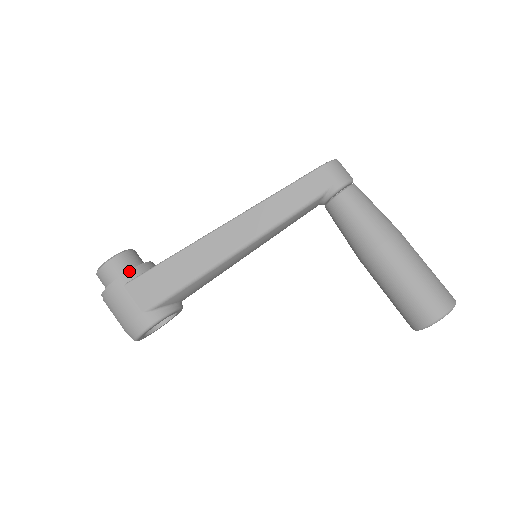
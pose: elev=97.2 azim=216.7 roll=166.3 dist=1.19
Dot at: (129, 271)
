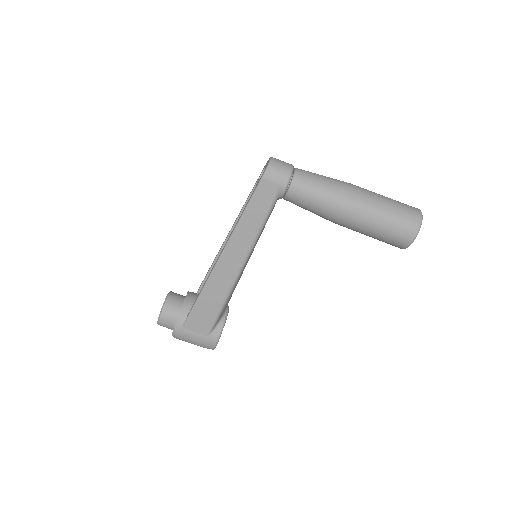
Dot at: (178, 316)
